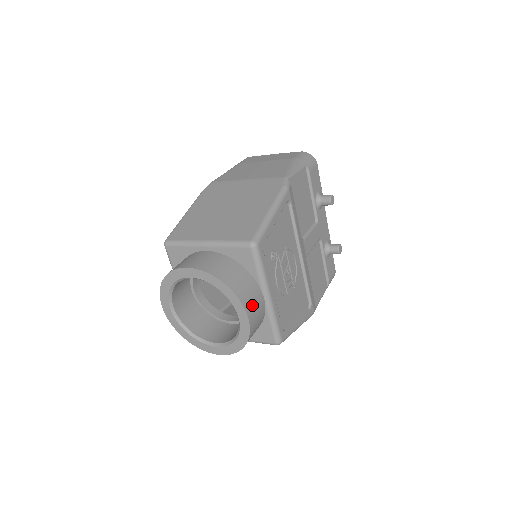
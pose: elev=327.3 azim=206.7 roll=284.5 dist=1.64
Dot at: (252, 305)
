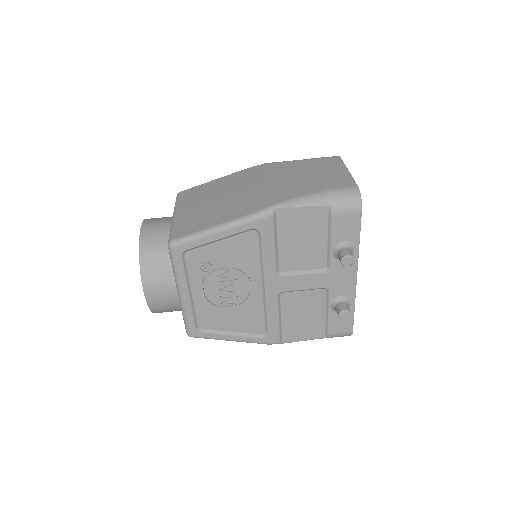
Dot at: (156, 289)
